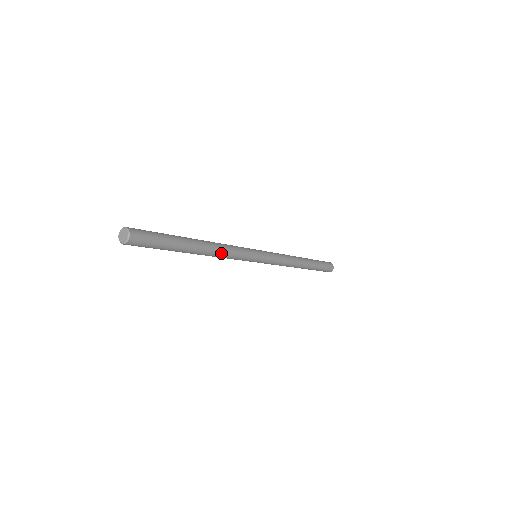
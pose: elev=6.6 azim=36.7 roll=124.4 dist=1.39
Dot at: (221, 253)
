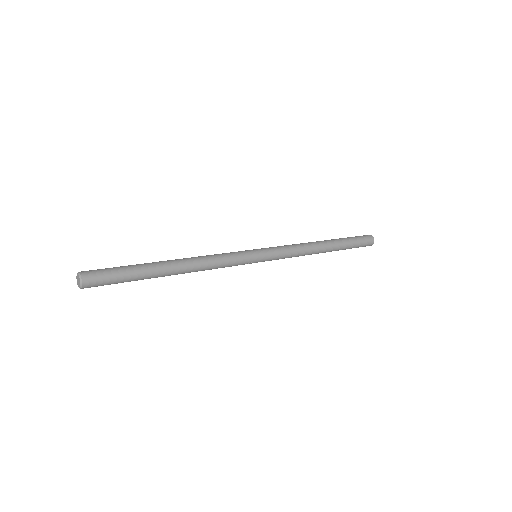
Dot at: (203, 269)
